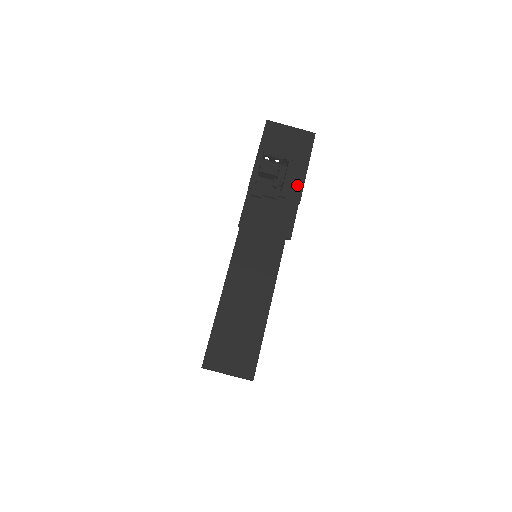
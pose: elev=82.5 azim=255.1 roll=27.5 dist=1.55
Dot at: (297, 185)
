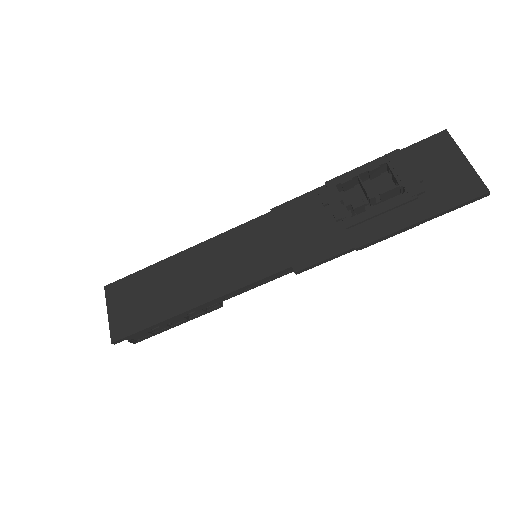
Dot at: (379, 228)
